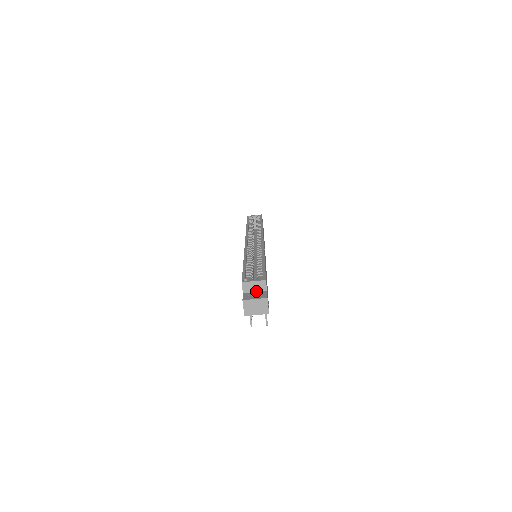
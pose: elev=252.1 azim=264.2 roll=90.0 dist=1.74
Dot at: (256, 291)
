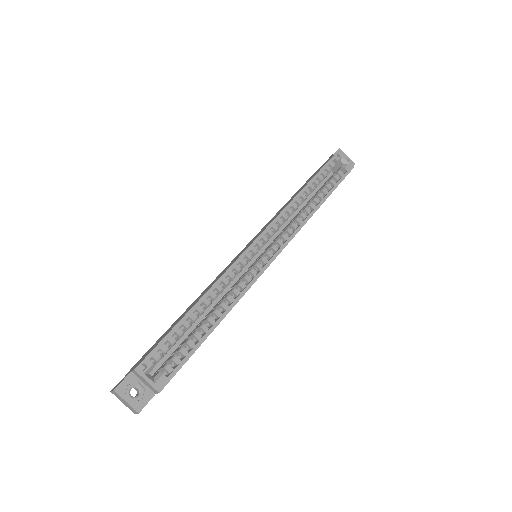
Dot at: (145, 384)
